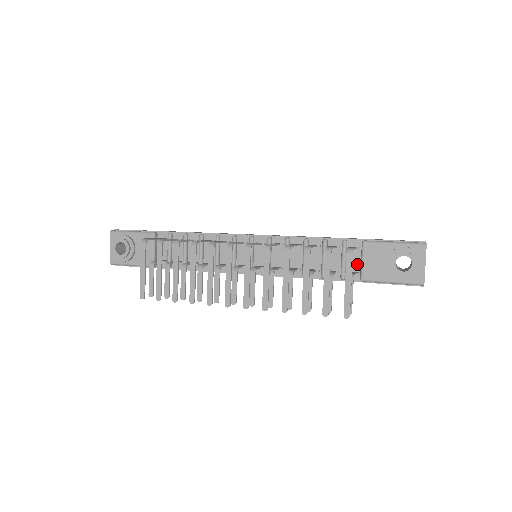
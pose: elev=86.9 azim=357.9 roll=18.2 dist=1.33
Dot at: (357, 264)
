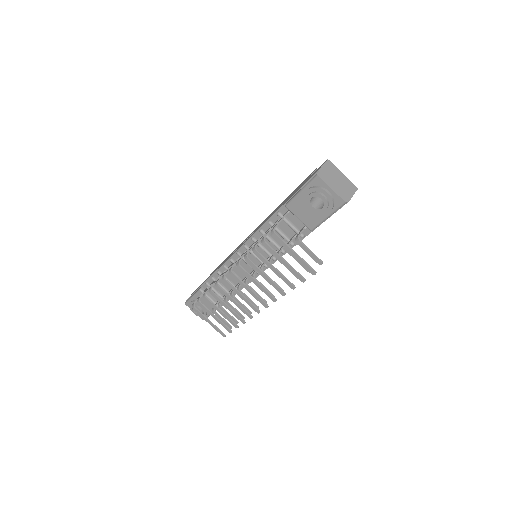
Dot at: (300, 221)
